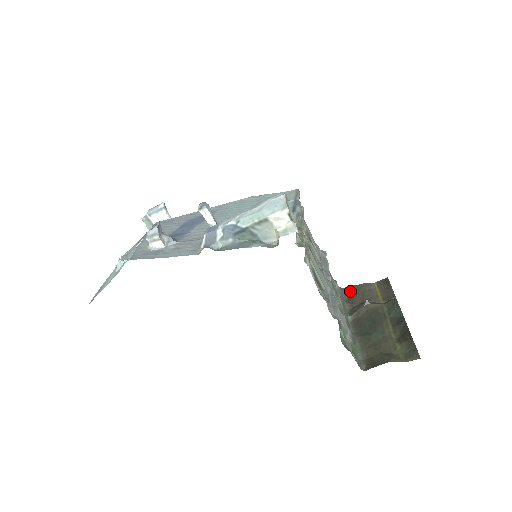
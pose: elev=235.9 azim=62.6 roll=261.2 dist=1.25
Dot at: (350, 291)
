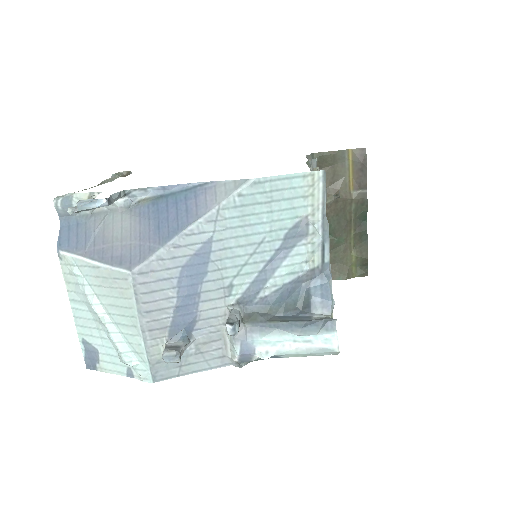
Dot at: (321, 162)
